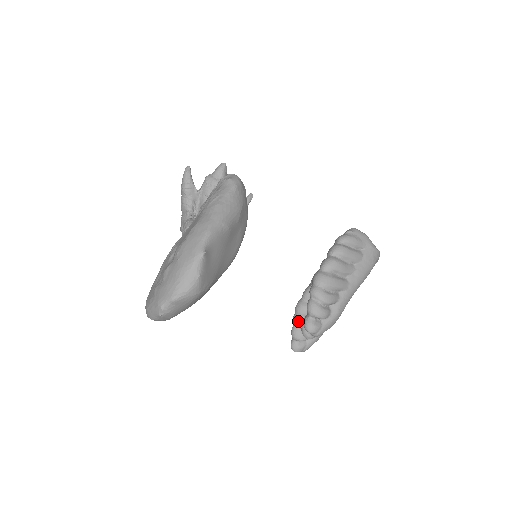
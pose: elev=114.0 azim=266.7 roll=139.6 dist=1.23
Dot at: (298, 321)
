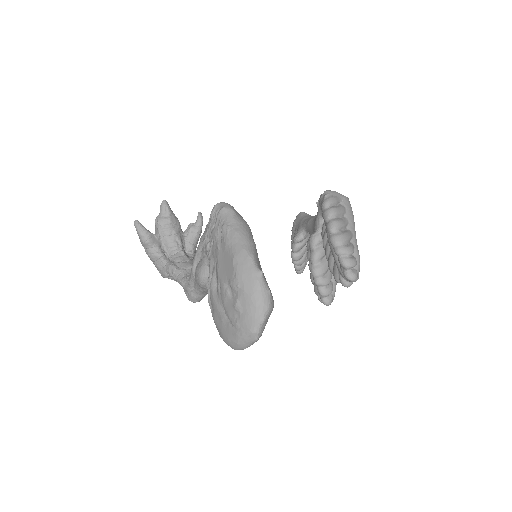
Dot at: (321, 282)
